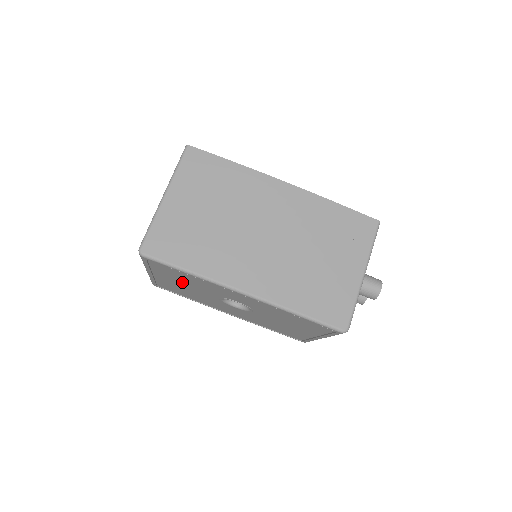
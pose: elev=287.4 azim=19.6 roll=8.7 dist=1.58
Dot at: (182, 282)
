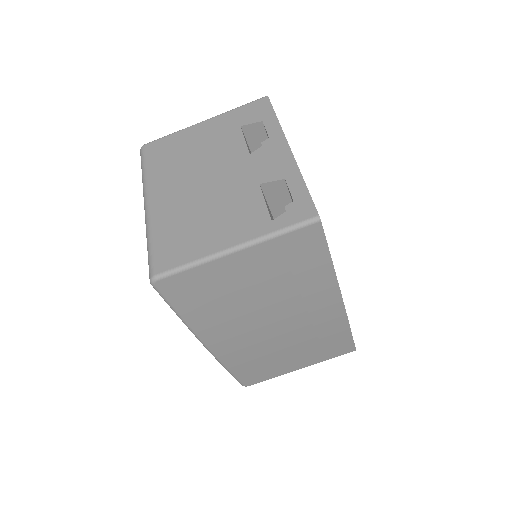
Dot at: occluded
